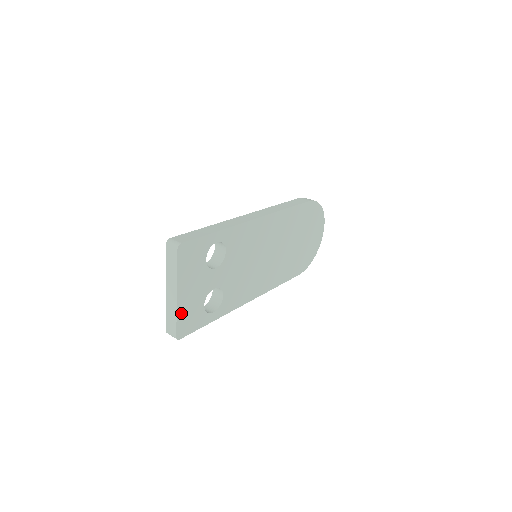
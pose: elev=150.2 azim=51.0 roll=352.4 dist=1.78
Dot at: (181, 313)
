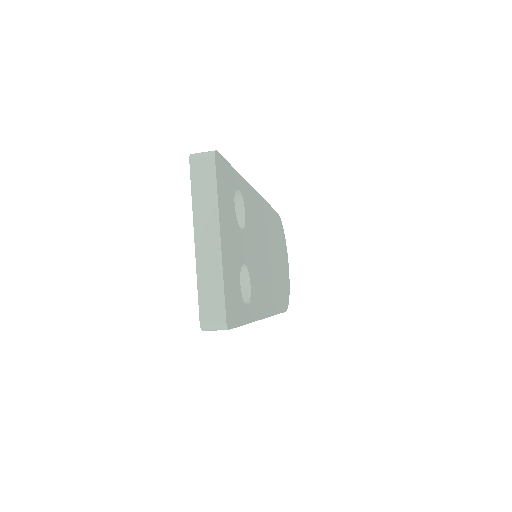
Dot at: (225, 277)
